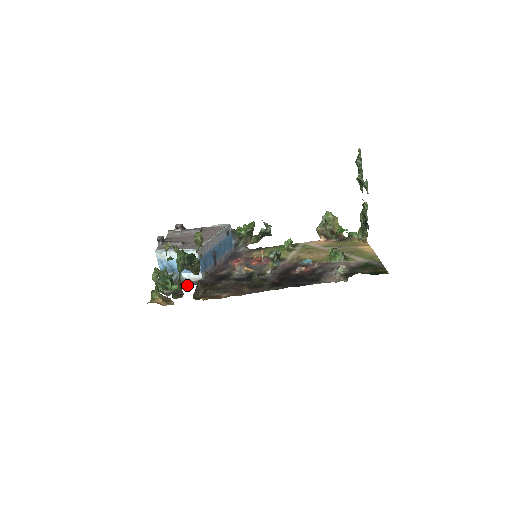
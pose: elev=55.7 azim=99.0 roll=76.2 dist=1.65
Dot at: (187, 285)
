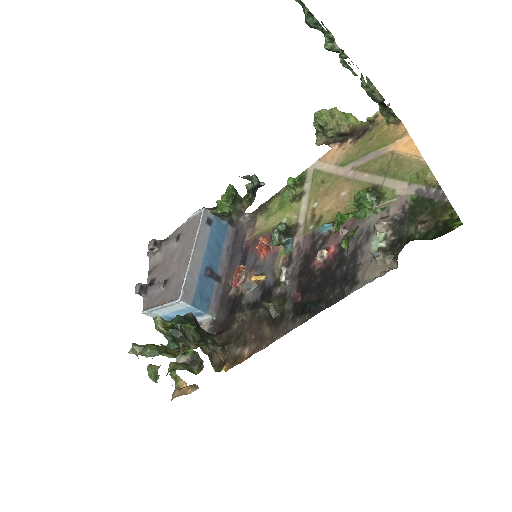
Dot at: occluded
